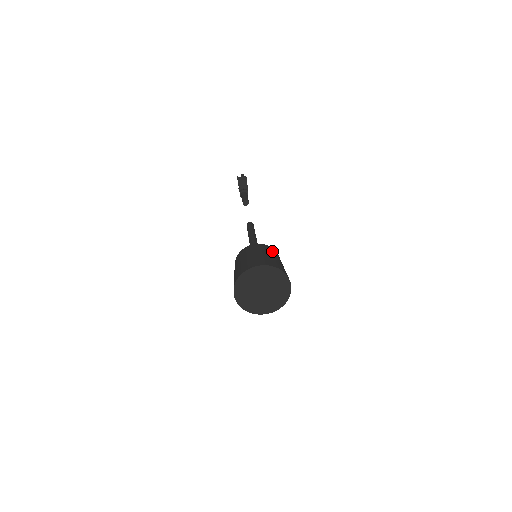
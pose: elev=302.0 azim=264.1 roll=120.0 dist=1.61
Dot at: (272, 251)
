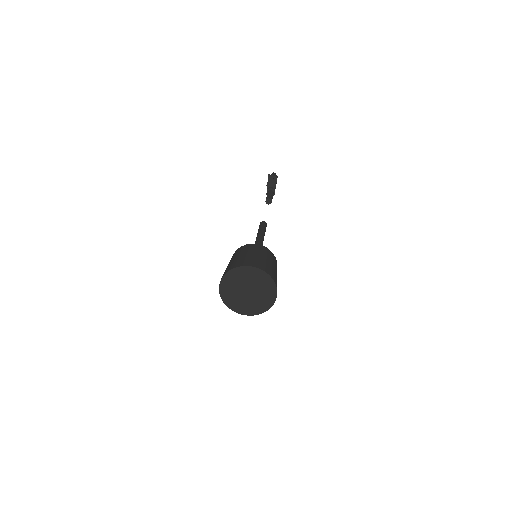
Dot at: (270, 255)
